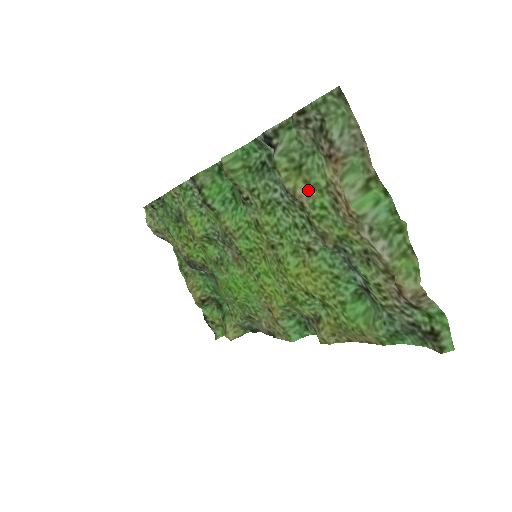
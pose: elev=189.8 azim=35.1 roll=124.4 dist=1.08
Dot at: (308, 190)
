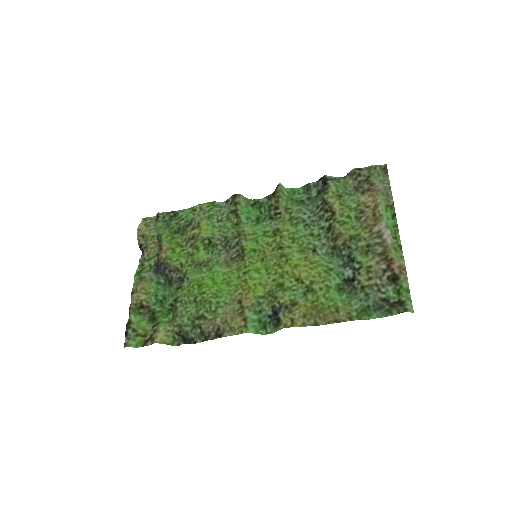
Dot at: (342, 207)
